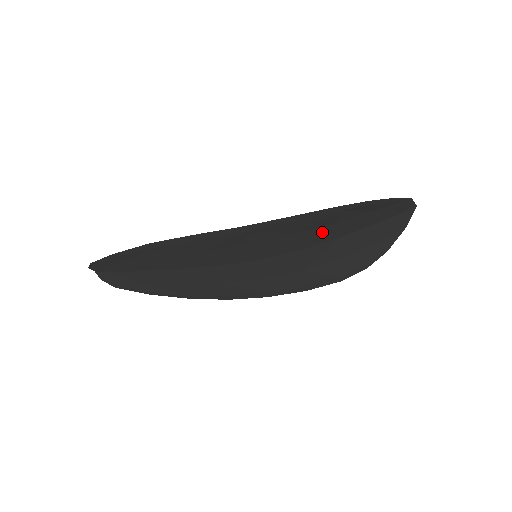
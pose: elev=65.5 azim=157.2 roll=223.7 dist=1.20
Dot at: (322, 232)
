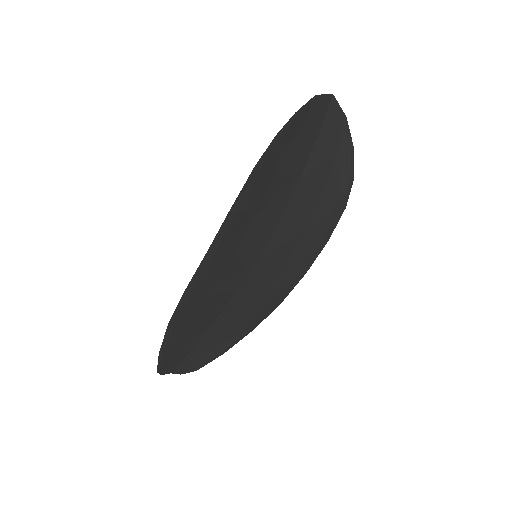
Dot at: (277, 192)
